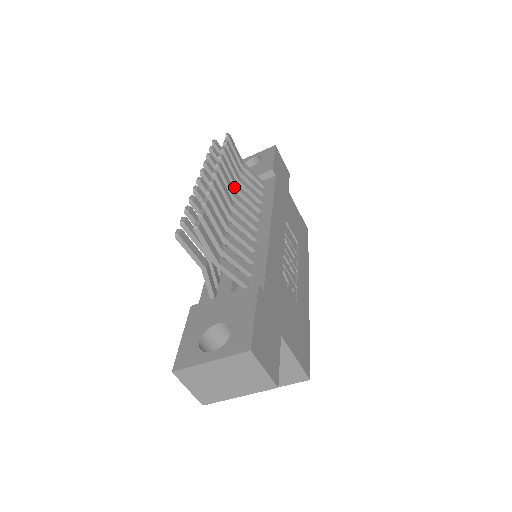
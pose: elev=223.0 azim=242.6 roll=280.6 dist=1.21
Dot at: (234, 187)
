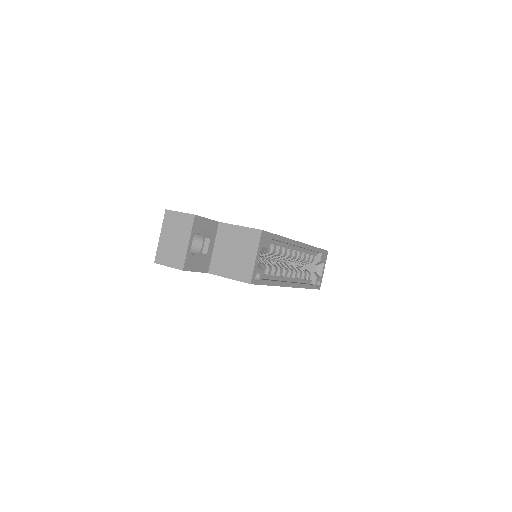
Dot at: occluded
